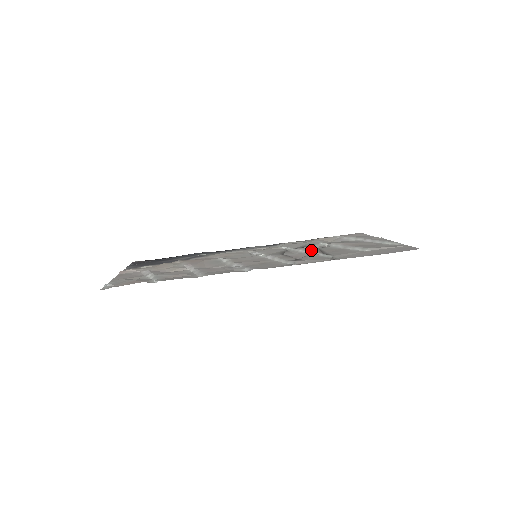
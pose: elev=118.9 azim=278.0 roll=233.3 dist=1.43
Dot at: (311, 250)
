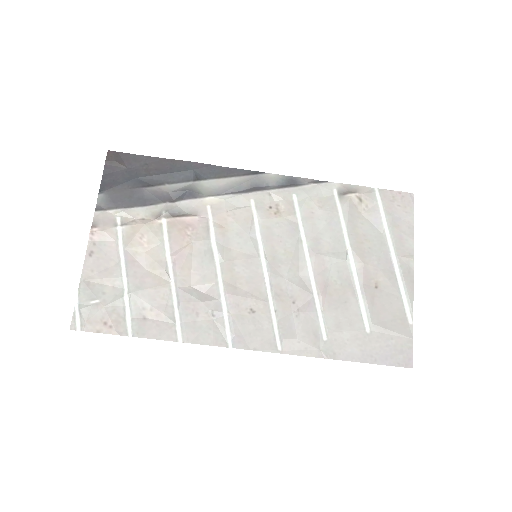
Dot at: (320, 274)
